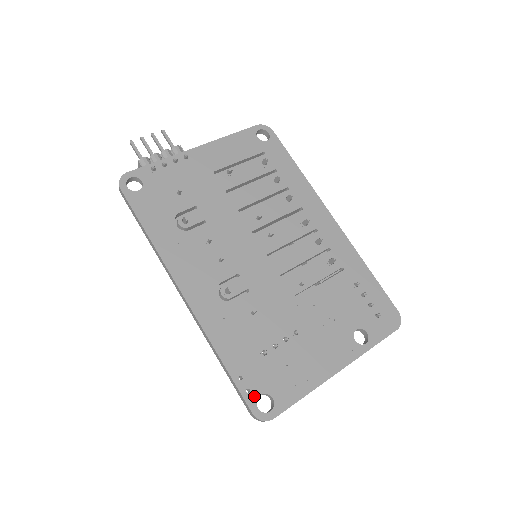
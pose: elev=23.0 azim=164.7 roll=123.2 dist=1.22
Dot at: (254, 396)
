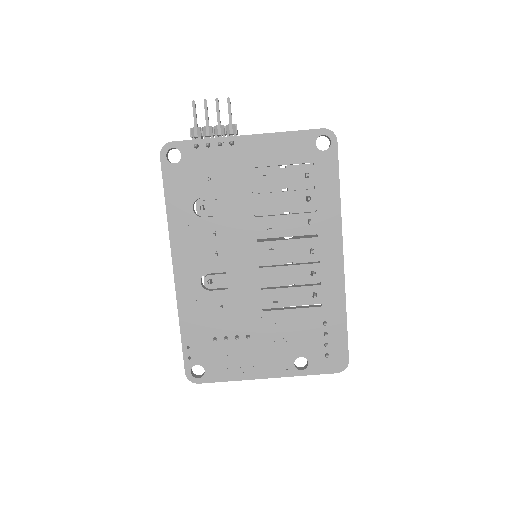
Dot at: (192, 363)
